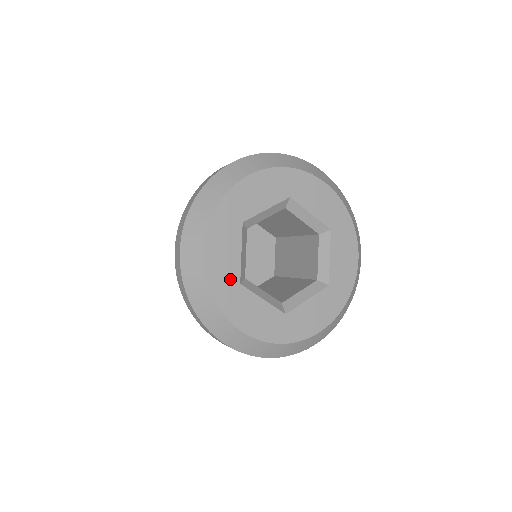
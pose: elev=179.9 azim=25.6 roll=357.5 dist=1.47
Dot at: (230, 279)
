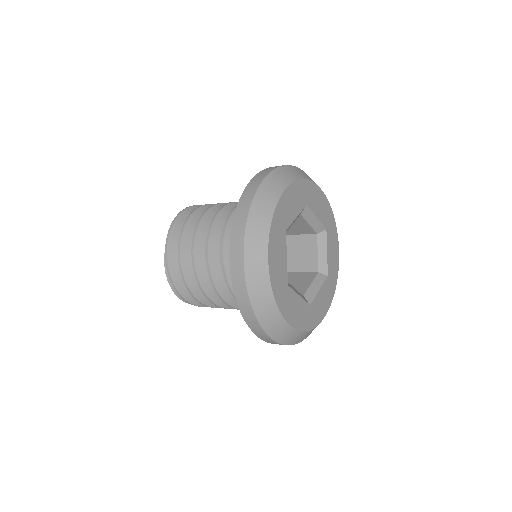
Dot at: (283, 282)
